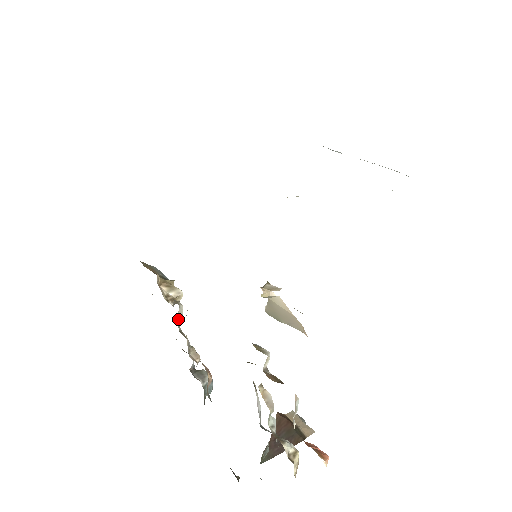
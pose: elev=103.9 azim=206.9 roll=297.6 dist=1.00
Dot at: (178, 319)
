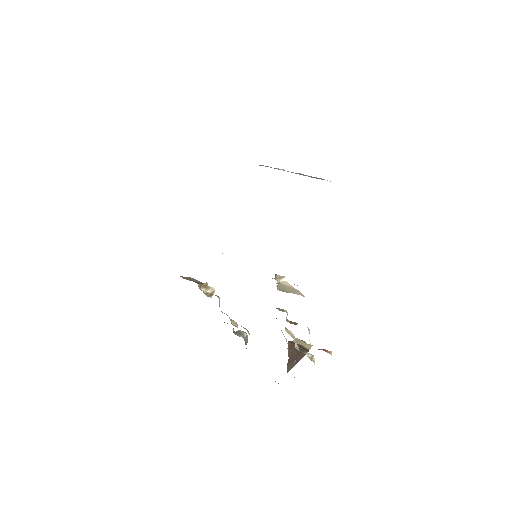
Dot at: (219, 306)
